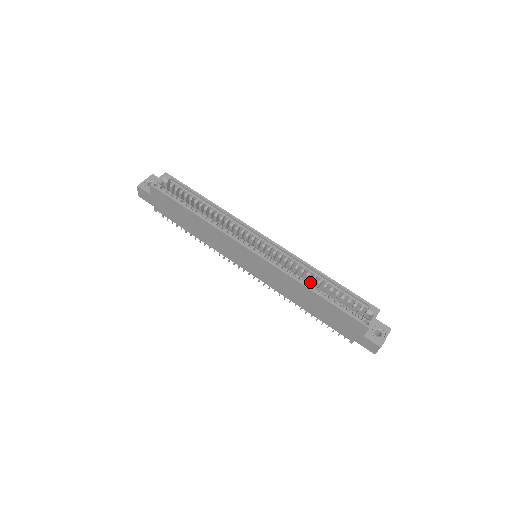
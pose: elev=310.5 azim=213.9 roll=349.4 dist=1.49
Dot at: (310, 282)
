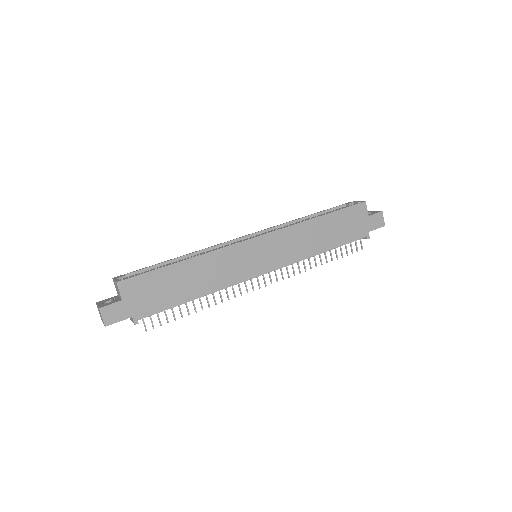
Dot at: occluded
